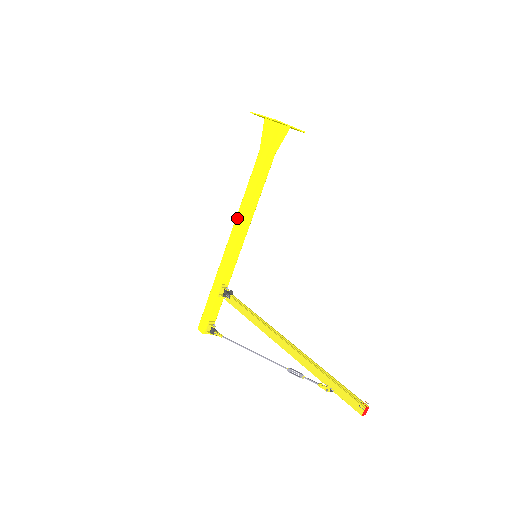
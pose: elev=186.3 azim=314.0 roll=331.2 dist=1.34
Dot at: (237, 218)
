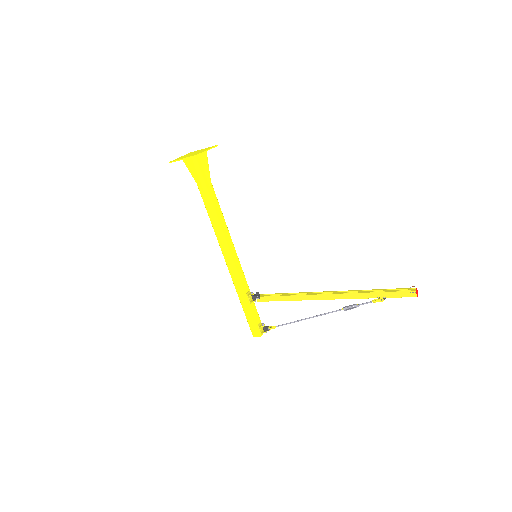
Dot at: (219, 242)
